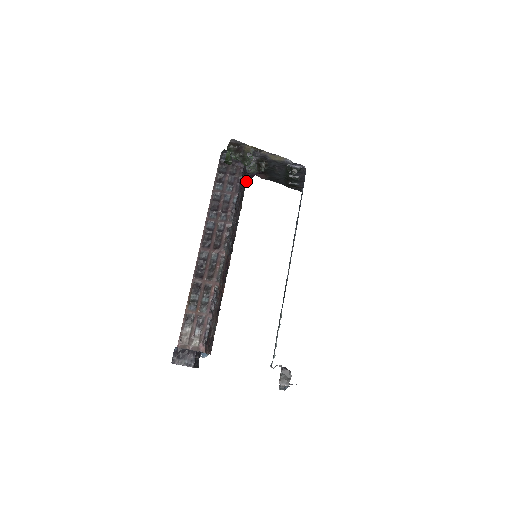
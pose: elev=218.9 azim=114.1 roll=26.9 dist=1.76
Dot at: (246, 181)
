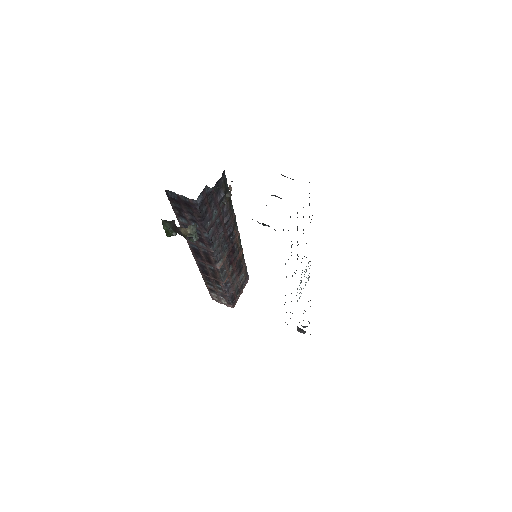
Dot at: occluded
